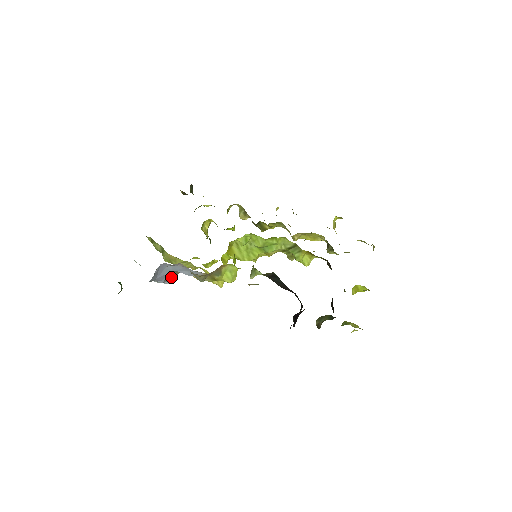
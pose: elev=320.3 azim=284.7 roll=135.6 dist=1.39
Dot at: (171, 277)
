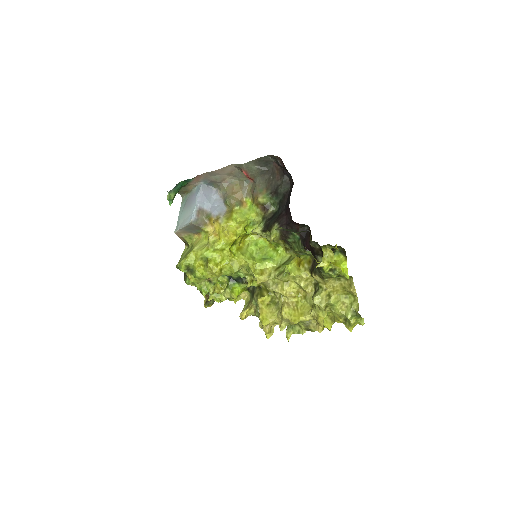
Dot at: (199, 219)
